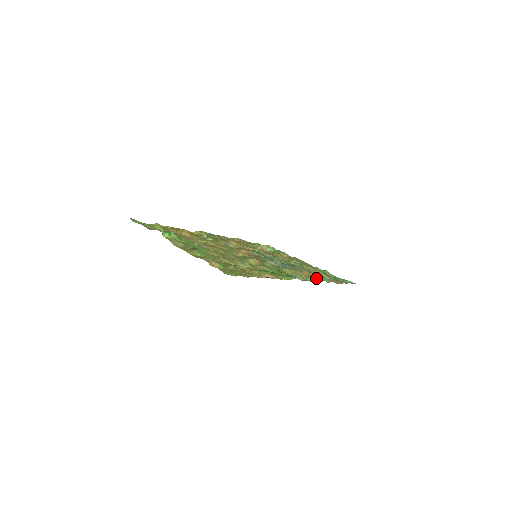
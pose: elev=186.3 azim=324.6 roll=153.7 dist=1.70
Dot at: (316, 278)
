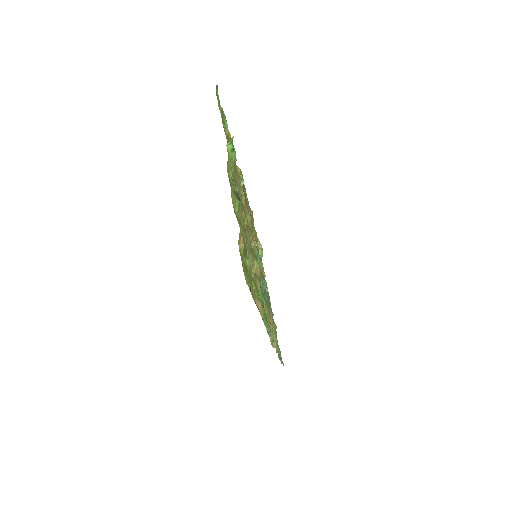
Dot at: occluded
